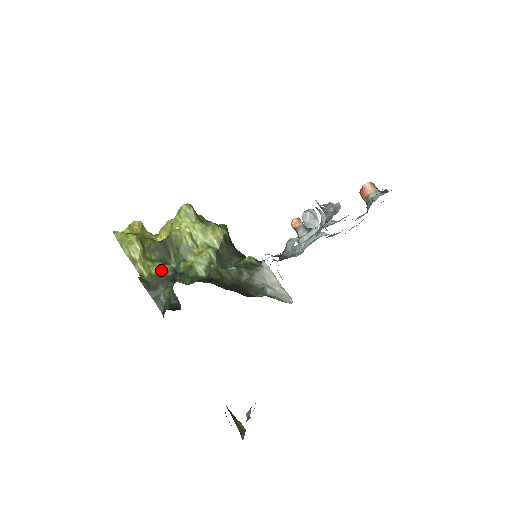
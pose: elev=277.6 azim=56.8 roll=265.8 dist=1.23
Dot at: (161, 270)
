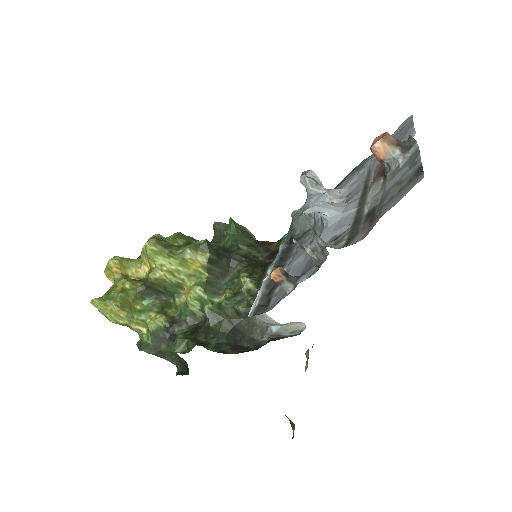
Dot at: (156, 326)
